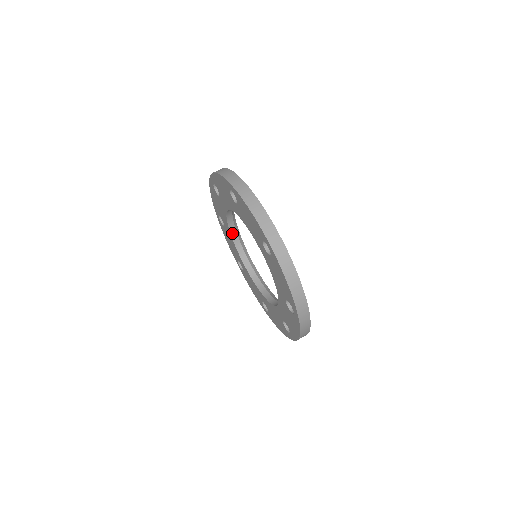
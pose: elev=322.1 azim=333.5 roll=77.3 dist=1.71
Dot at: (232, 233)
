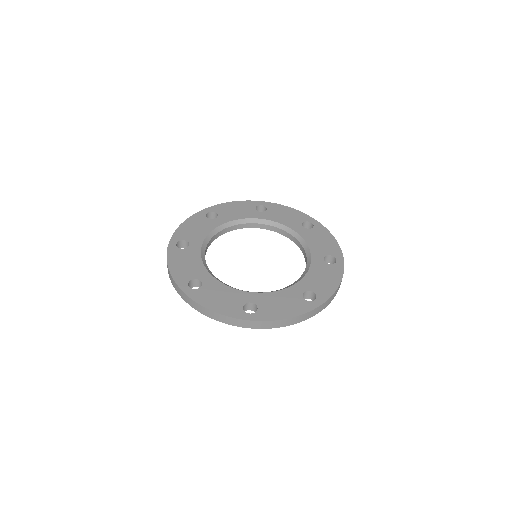
Dot at: (206, 251)
